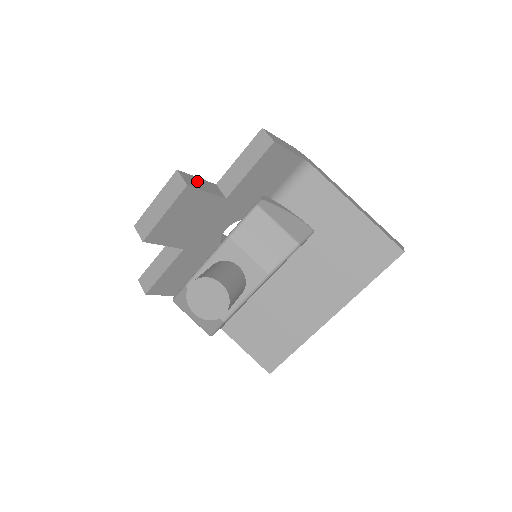
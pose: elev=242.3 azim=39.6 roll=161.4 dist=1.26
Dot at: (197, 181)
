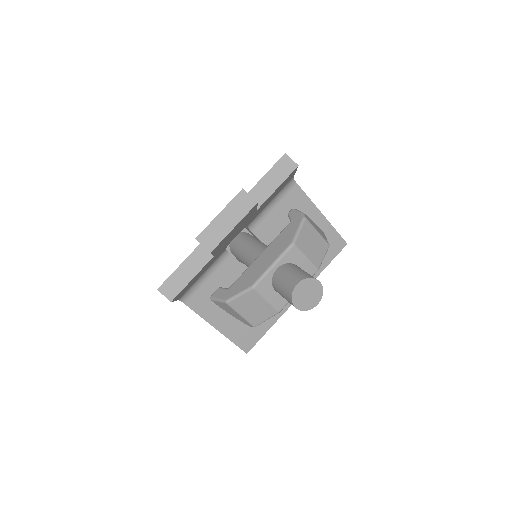
Dot at: occluded
